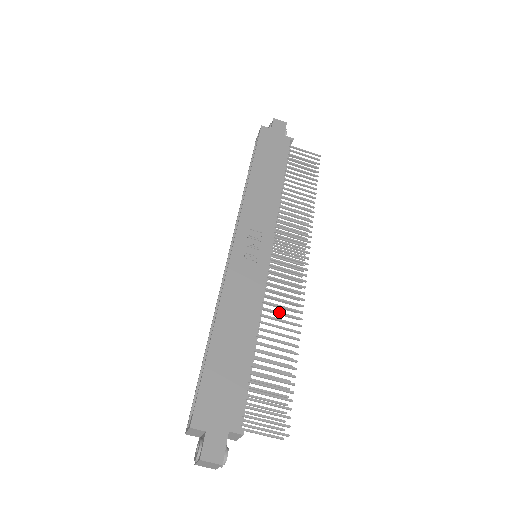
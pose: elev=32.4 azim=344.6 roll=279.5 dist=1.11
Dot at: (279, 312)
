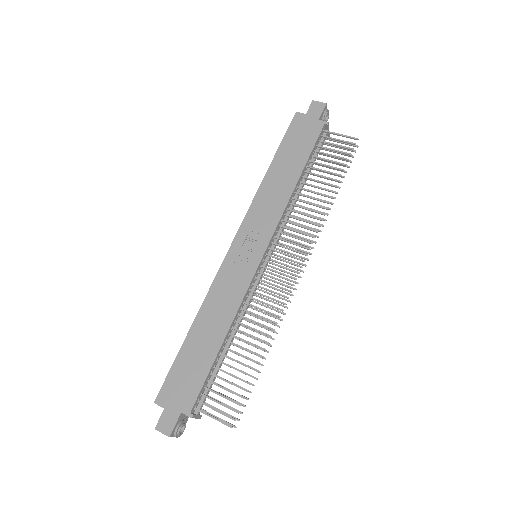
Dot at: (257, 314)
